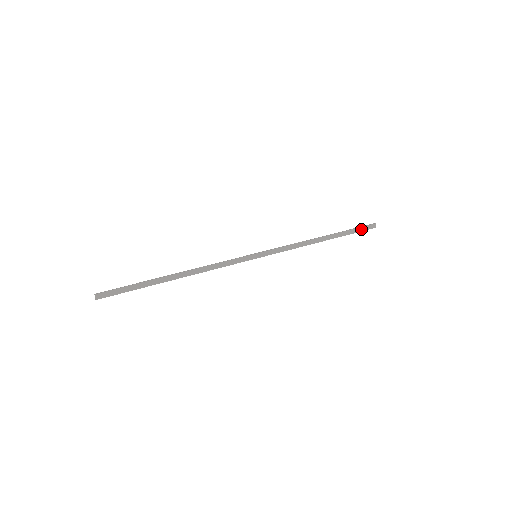
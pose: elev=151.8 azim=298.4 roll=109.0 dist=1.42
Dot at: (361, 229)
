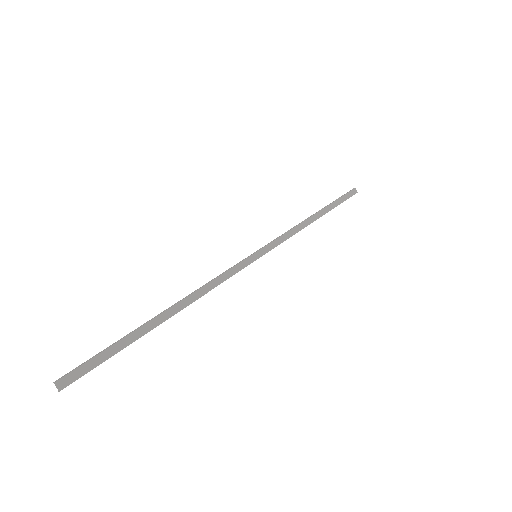
Dot at: (345, 197)
